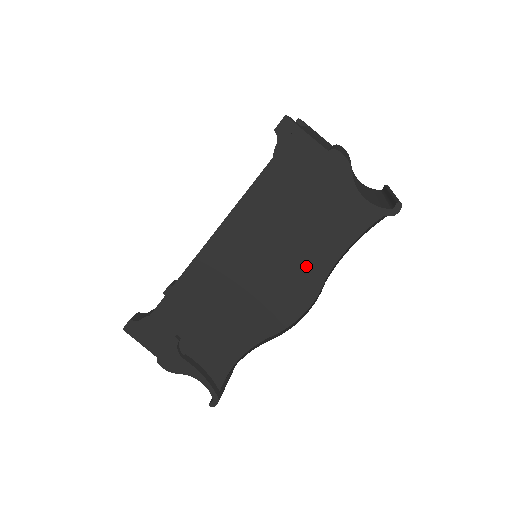
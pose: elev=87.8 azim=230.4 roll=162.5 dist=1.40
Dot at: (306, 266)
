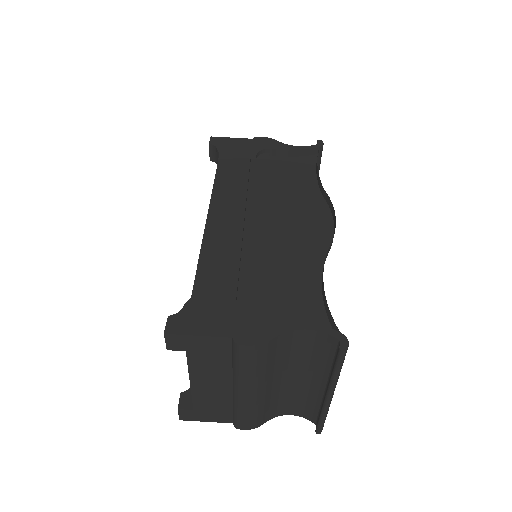
Dot at: (301, 197)
